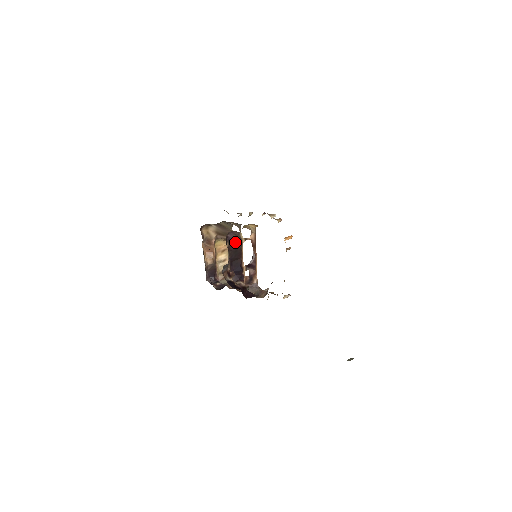
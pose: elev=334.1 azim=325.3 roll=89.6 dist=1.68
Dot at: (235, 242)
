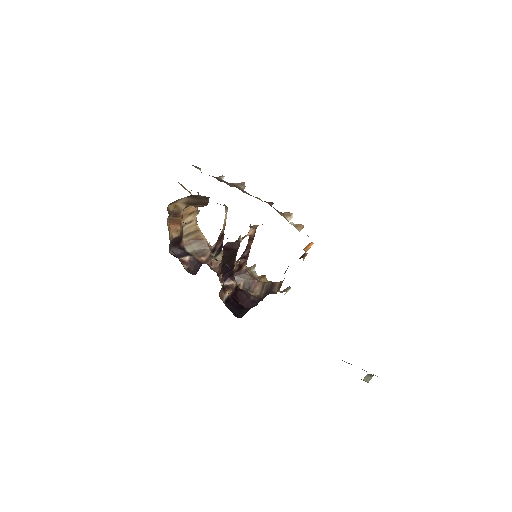
Dot at: (232, 248)
